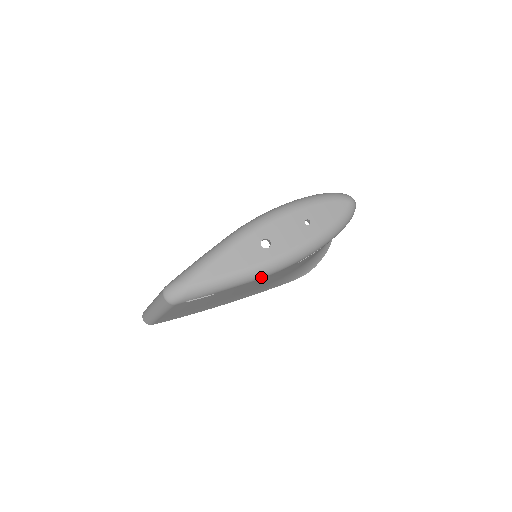
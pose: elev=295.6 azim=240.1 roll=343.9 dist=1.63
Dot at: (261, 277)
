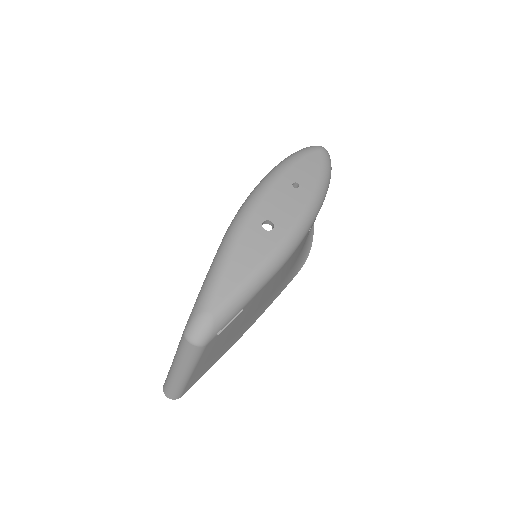
Dot at: (282, 264)
